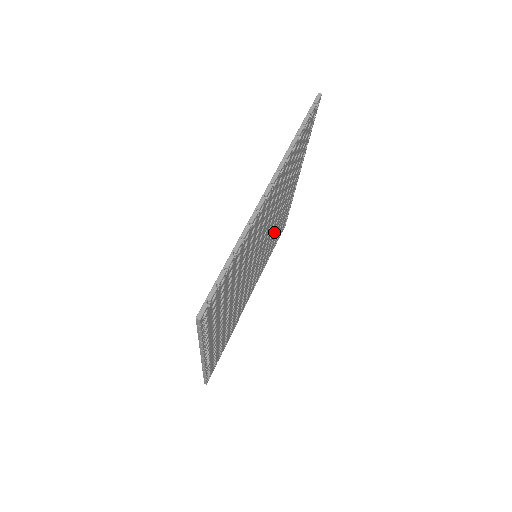
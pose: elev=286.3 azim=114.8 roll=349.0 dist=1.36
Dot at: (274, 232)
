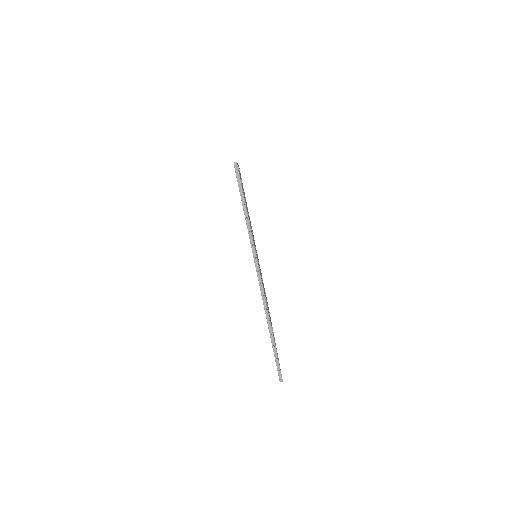
Dot at: occluded
